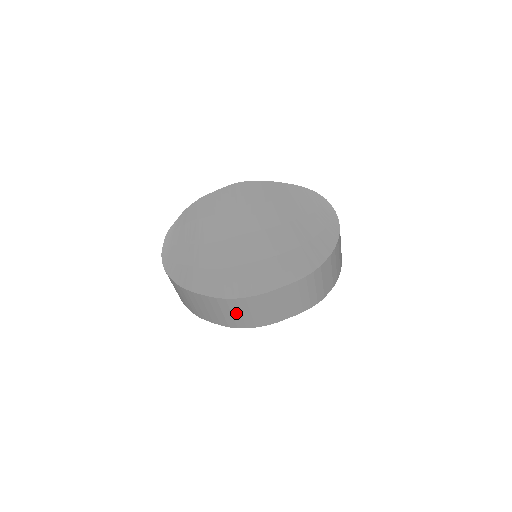
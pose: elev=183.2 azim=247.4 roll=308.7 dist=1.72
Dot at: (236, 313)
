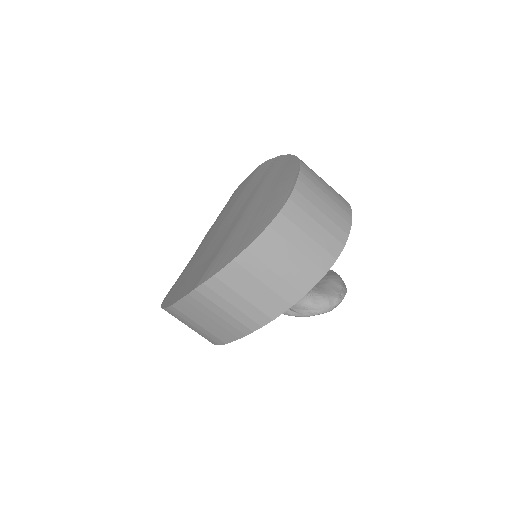
Dot at: occluded
